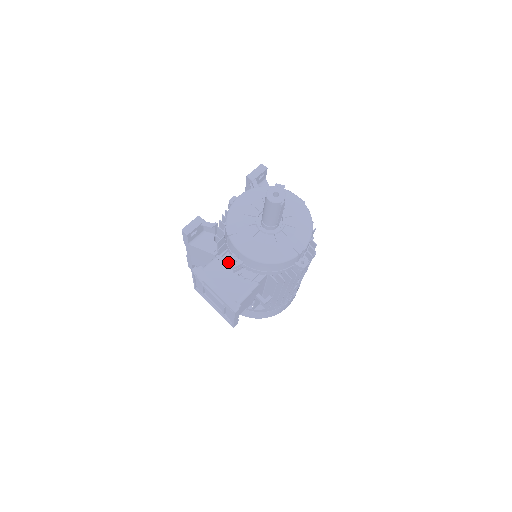
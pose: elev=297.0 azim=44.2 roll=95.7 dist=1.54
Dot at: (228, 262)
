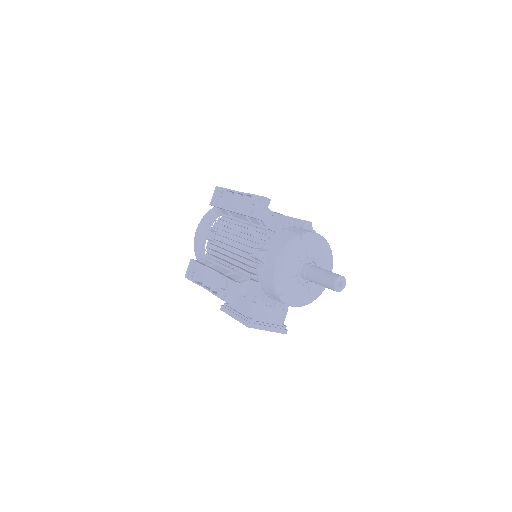
Dot at: occluded
